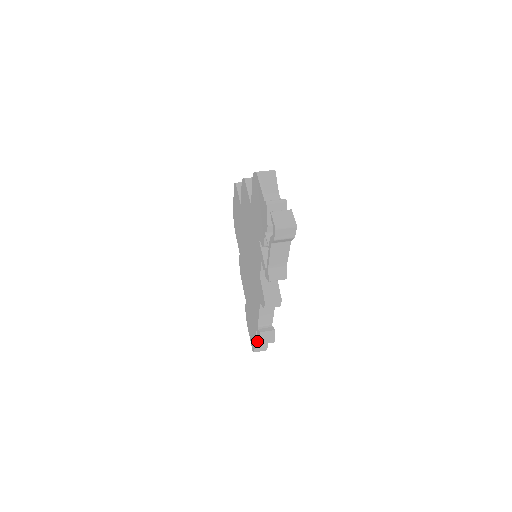
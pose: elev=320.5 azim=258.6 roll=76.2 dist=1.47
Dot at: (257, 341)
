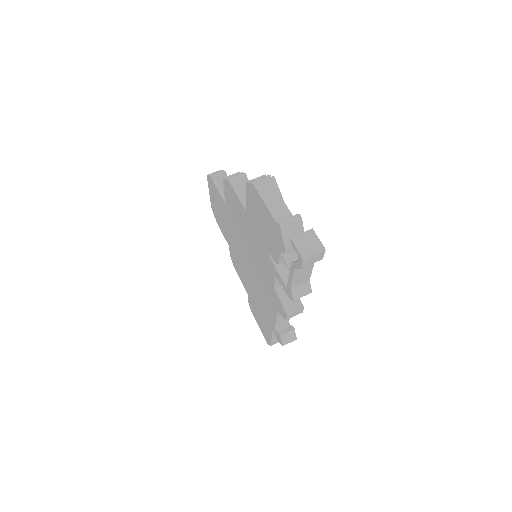
Dot at: (273, 337)
